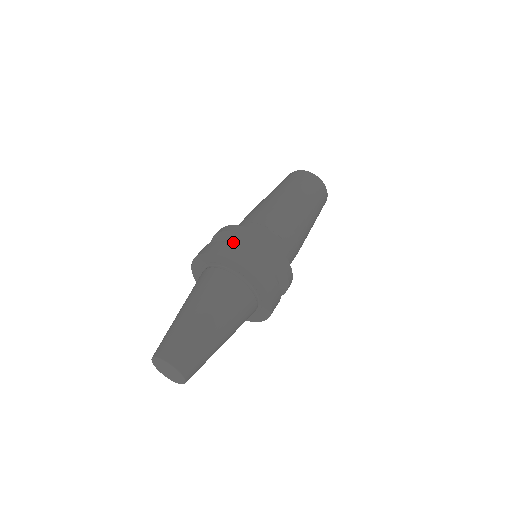
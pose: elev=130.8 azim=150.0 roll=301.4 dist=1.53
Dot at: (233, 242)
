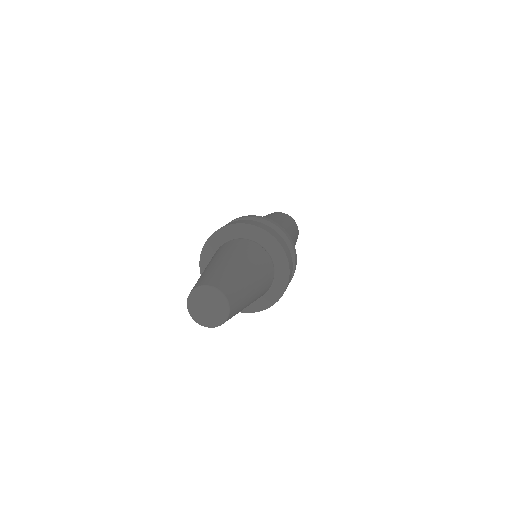
Dot at: occluded
